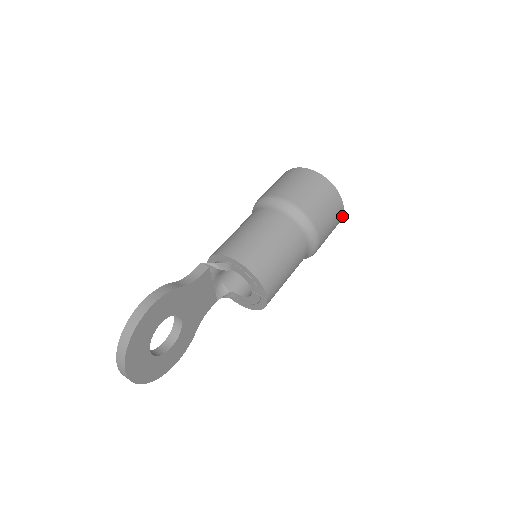
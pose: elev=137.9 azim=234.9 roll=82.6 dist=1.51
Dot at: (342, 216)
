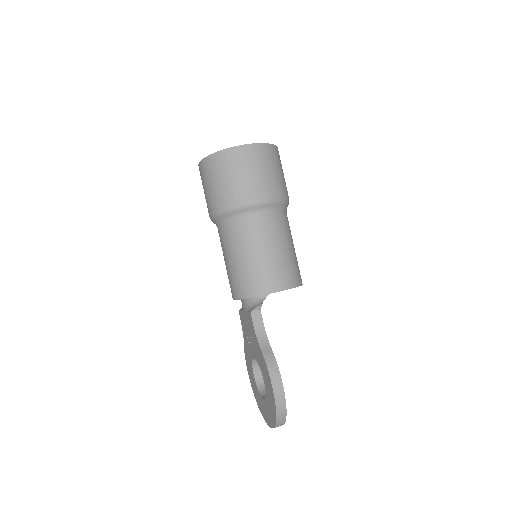
Dot at: occluded
